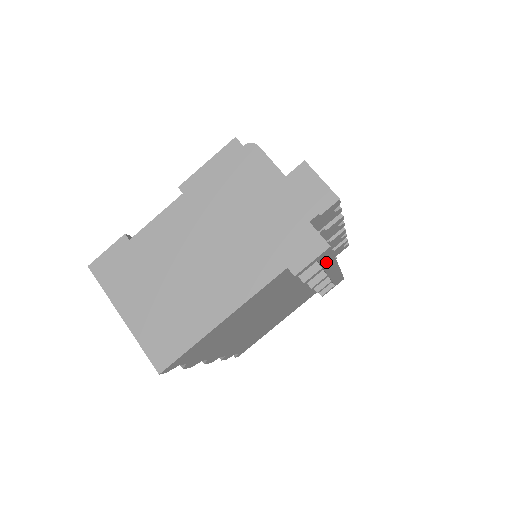
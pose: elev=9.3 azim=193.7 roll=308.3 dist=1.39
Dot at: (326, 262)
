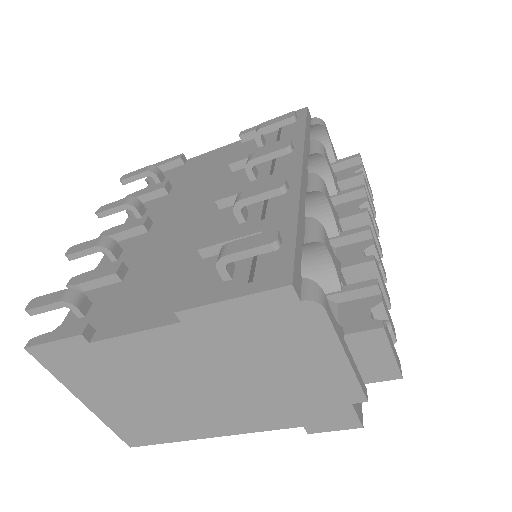
Dot at: occluded
